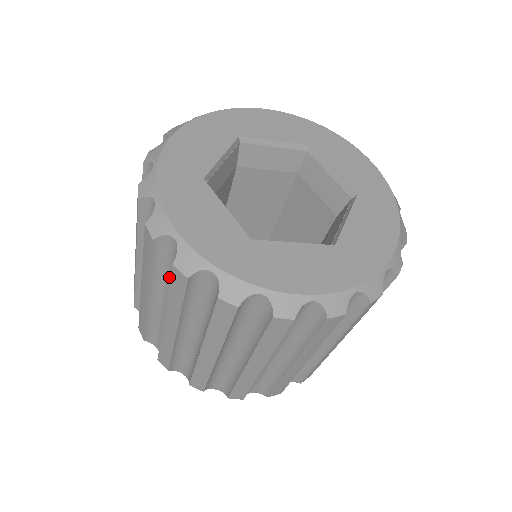
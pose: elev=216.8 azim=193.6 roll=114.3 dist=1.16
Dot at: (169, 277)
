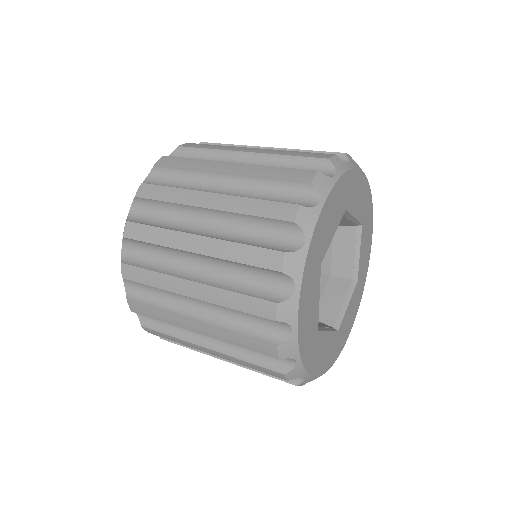
Dot at: occluded
